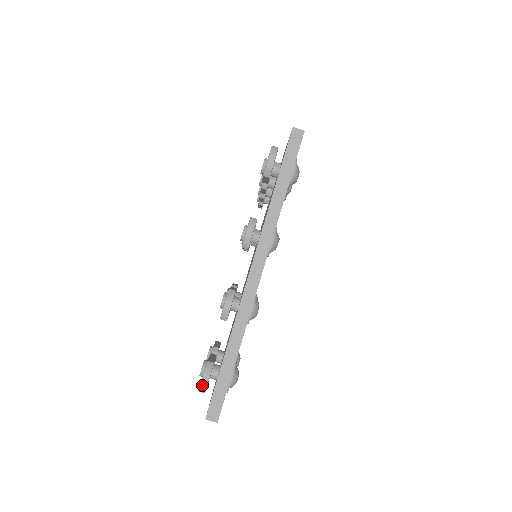
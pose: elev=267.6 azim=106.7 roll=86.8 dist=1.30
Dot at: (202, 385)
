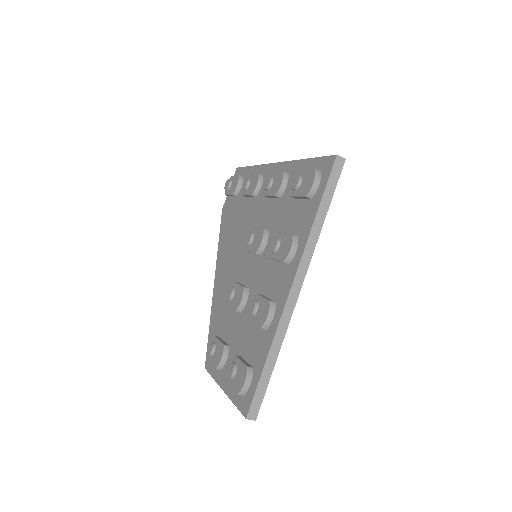
Dot at: (244, 389)
